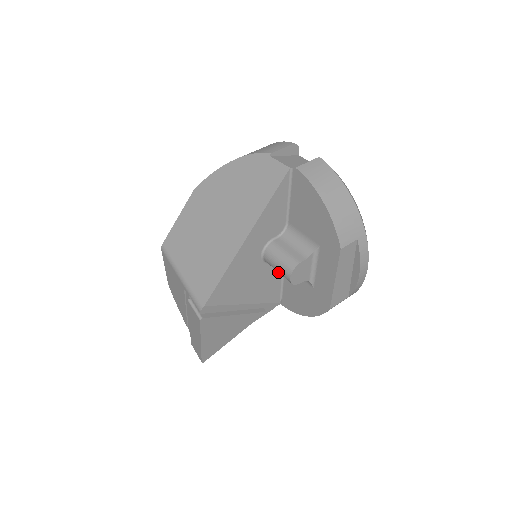
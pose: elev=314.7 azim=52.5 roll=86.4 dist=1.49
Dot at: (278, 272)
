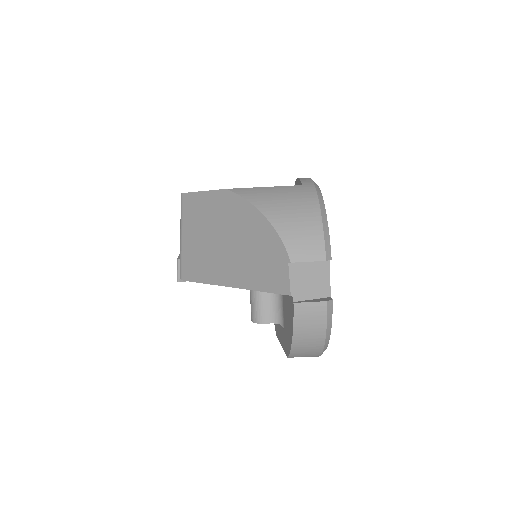
Dot at: occluded
